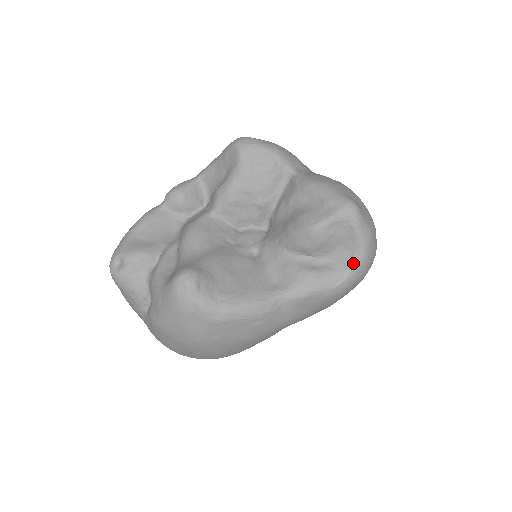
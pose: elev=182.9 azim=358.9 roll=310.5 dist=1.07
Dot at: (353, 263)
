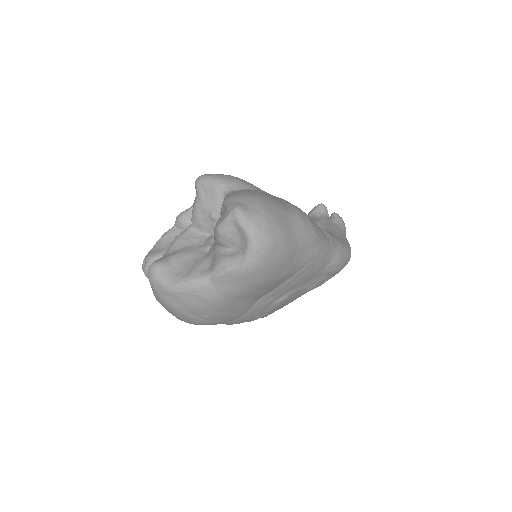
Dot at: (247, 249)
